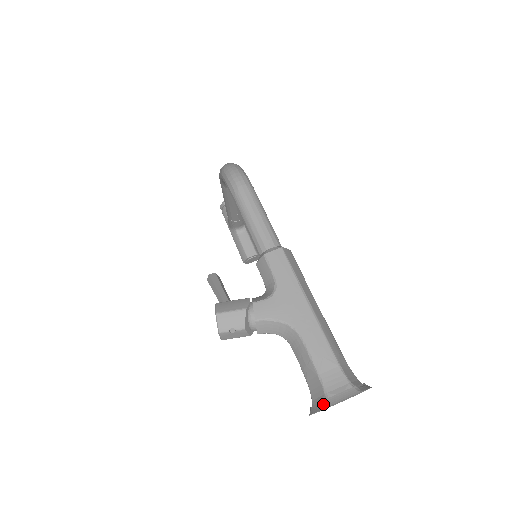
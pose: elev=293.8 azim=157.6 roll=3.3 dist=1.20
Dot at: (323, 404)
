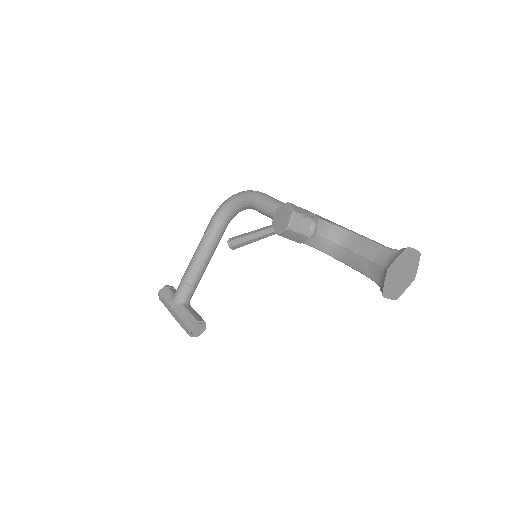
Dot at: (401, 251)
